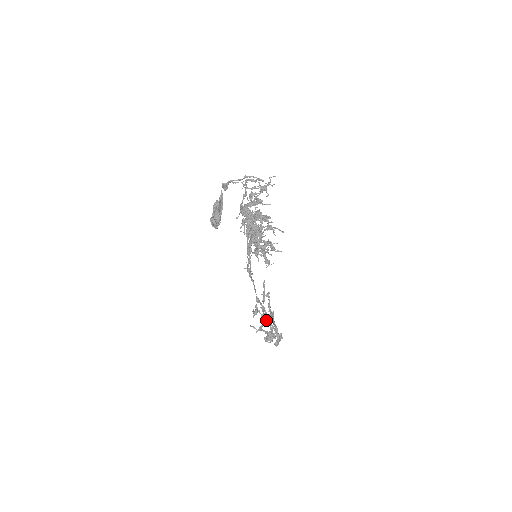
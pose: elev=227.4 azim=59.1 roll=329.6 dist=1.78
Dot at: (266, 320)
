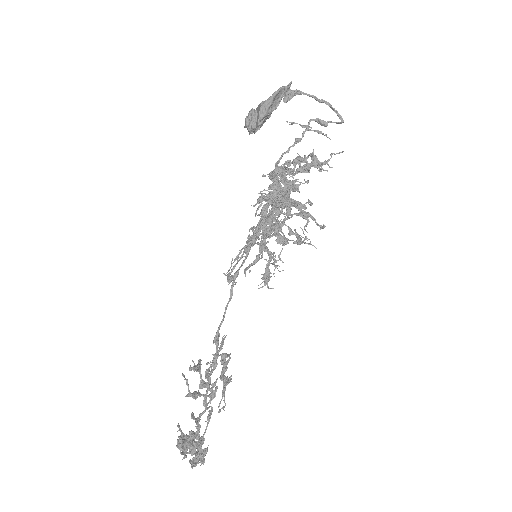
Dot at: (191, 414)
